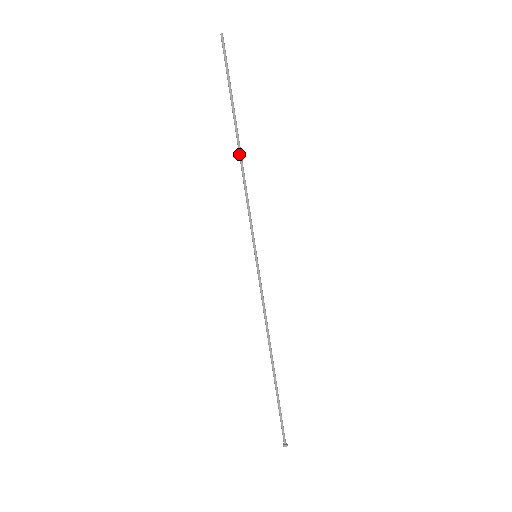
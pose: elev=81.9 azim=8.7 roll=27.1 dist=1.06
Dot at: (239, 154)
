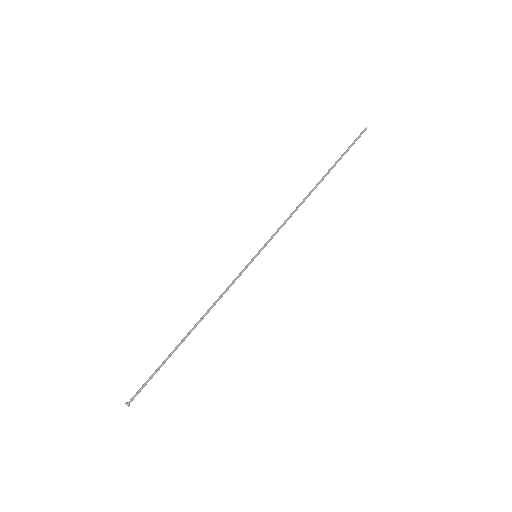
Dot at: (311, 191)
